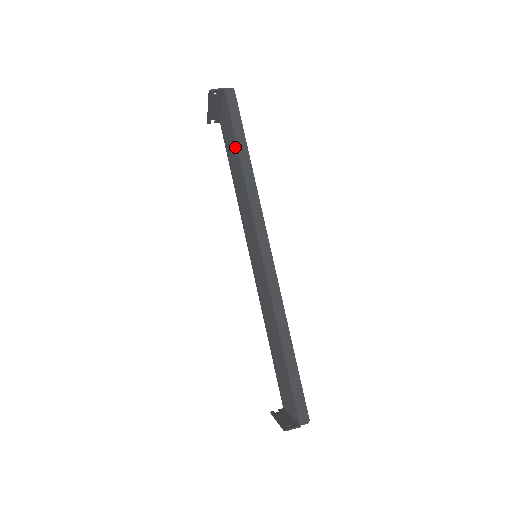
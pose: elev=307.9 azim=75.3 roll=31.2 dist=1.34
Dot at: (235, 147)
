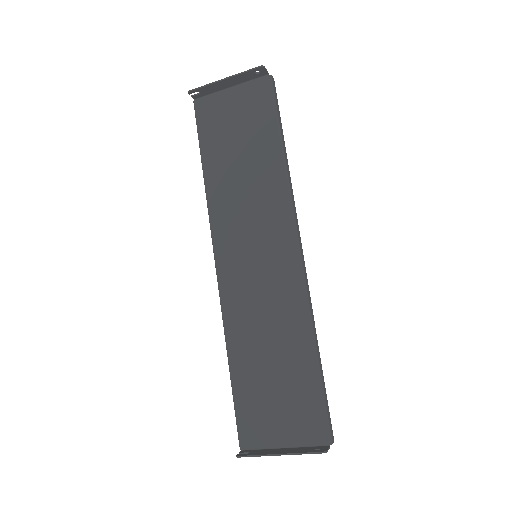
Dot at: (268, 134)
